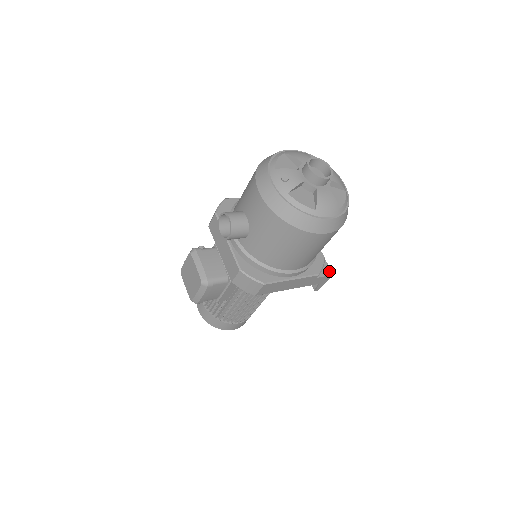
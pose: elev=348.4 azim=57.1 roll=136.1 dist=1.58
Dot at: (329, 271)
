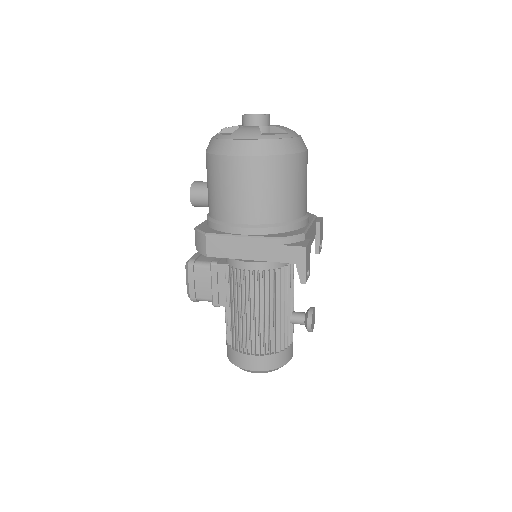
Dot at: (304, 245)
